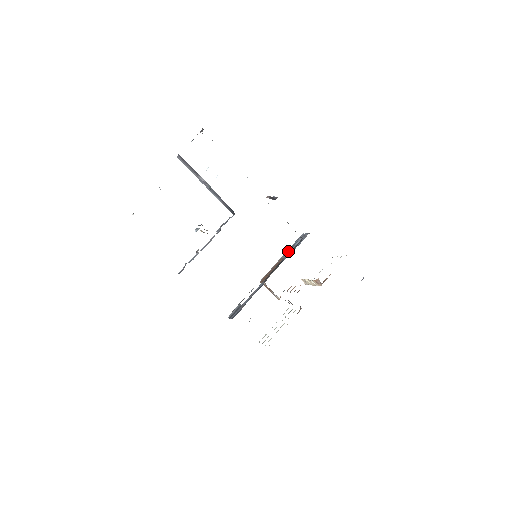
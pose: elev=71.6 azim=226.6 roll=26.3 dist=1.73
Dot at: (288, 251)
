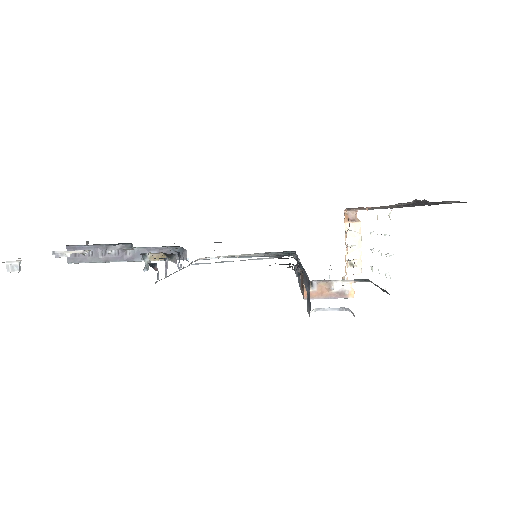
Dot at: occluded
